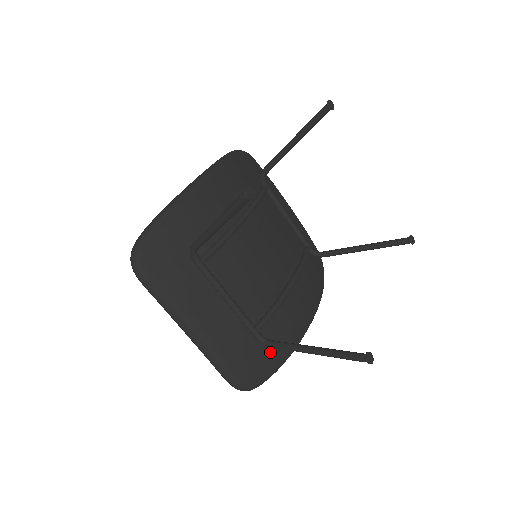
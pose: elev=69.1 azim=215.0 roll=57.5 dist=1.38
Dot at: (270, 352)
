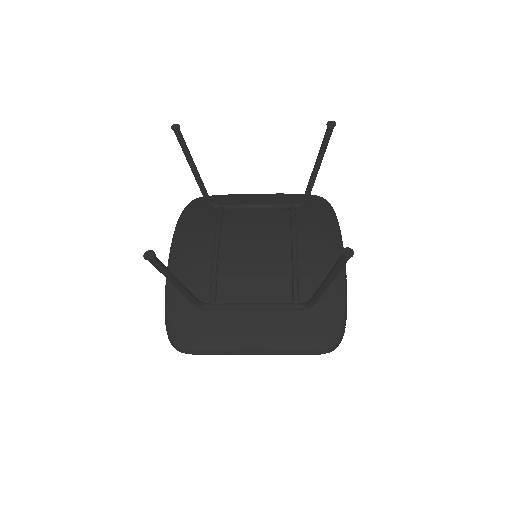
Dot at: (324, 306)
